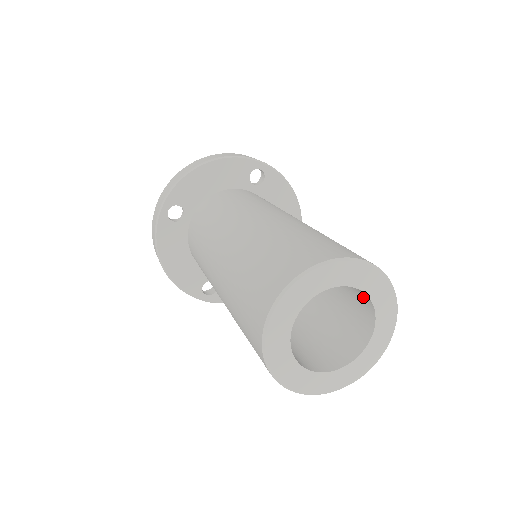
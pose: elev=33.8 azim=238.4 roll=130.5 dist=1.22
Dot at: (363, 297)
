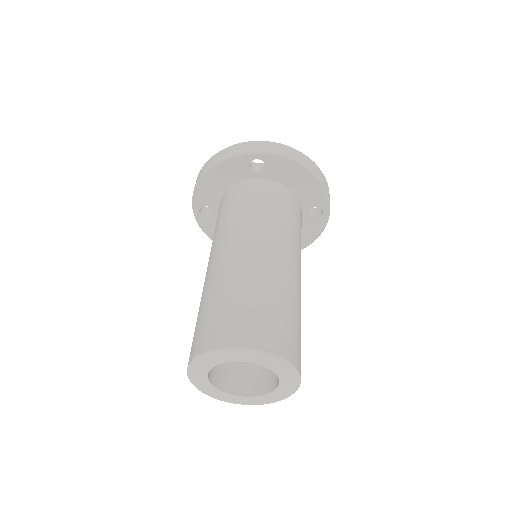
Dot at: occluded
